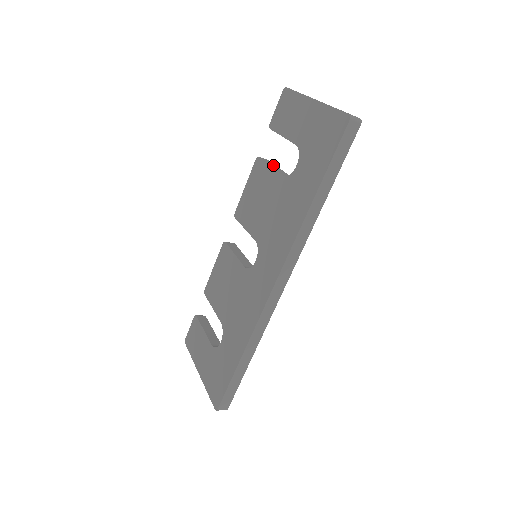
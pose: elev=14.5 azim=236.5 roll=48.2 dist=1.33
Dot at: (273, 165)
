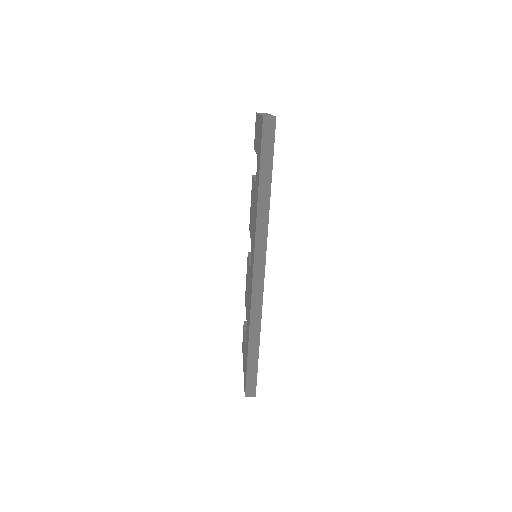
Dot at: occluded
